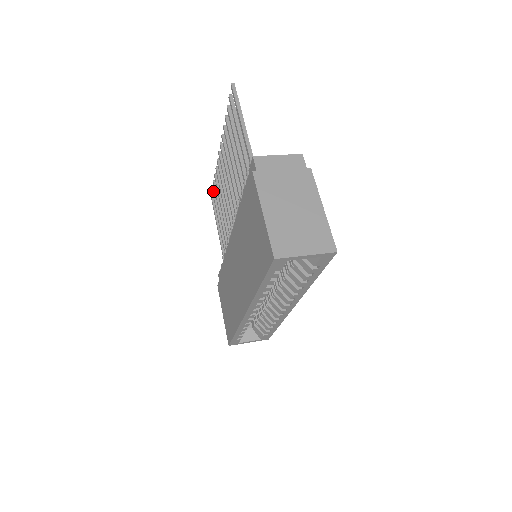
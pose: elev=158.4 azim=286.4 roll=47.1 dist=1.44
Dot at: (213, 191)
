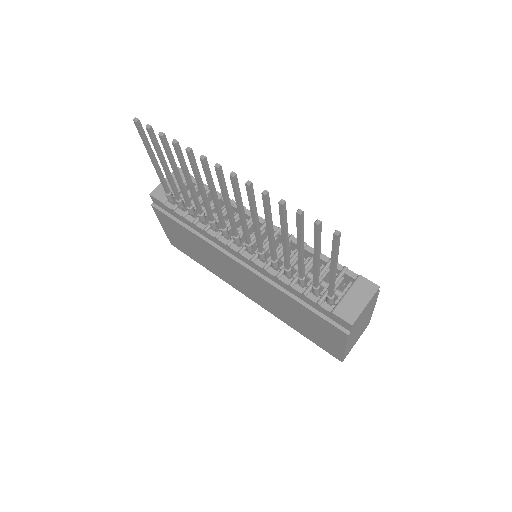
Dot at: (151, 135)
